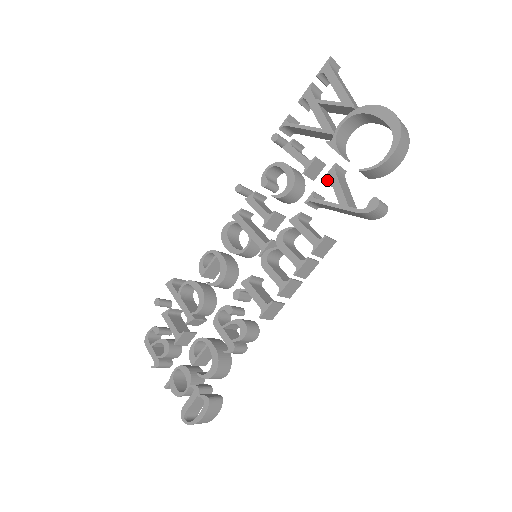
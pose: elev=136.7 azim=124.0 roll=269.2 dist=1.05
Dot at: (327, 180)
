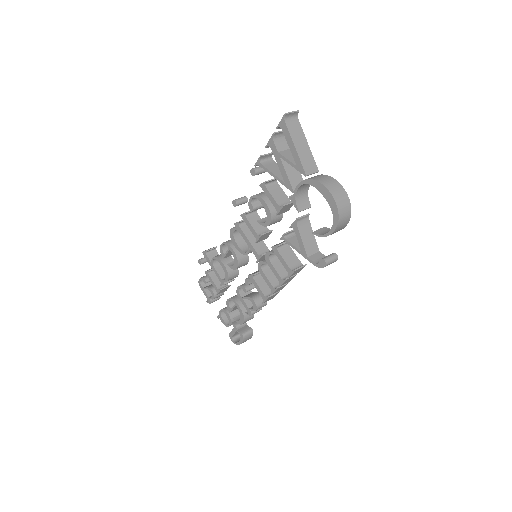
Dot at: (293, 226)
